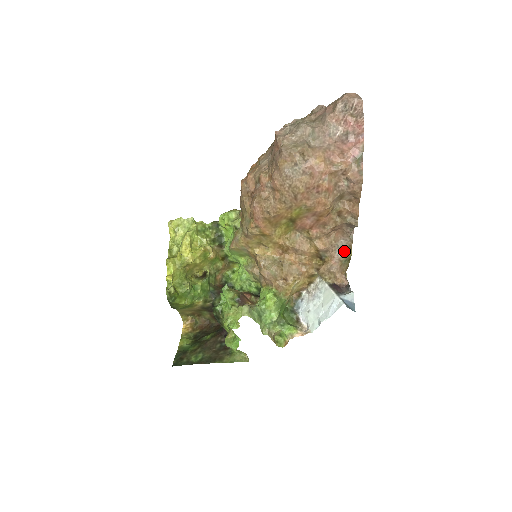
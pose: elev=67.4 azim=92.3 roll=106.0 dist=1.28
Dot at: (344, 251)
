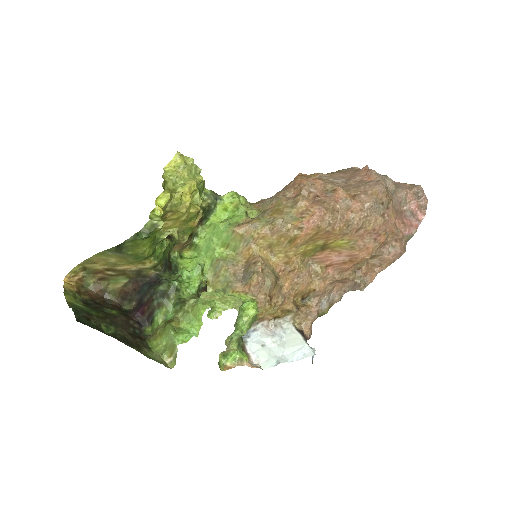
Dot at: (326, 306)
